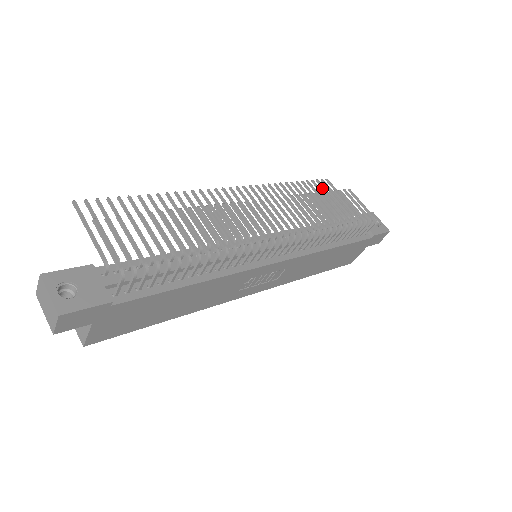
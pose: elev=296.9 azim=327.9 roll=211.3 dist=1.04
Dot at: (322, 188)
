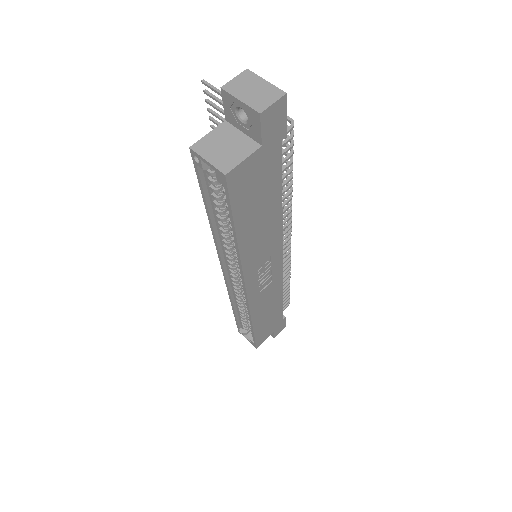
Dot at: occluded
